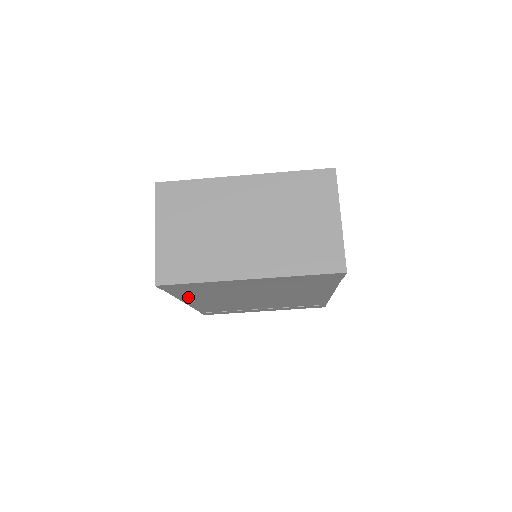
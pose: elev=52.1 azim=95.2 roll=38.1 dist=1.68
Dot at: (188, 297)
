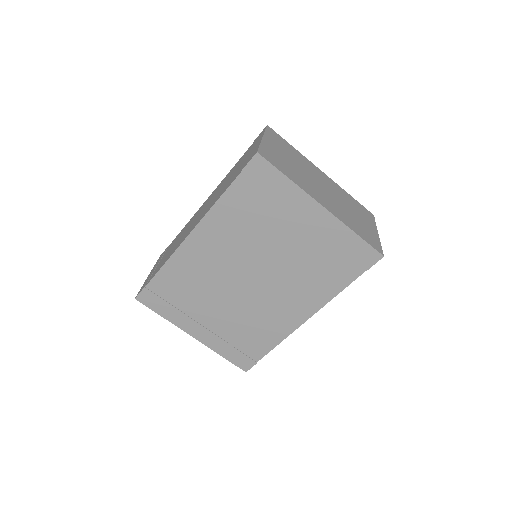
Dot at: (220, 216)
